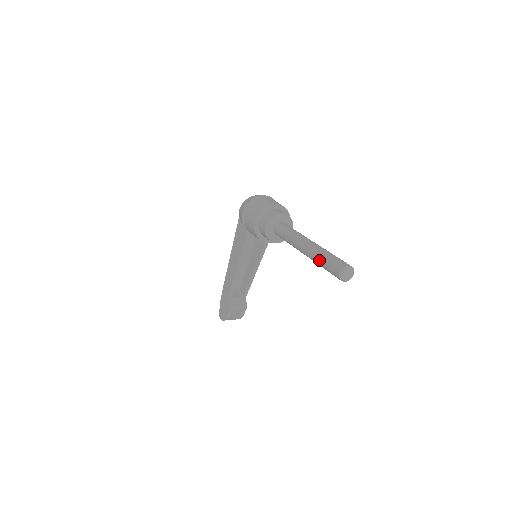
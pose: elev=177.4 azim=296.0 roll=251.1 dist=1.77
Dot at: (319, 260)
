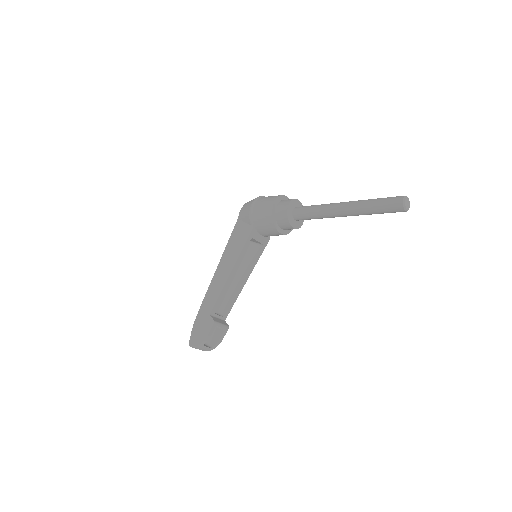
Dot at: (371, 203)
